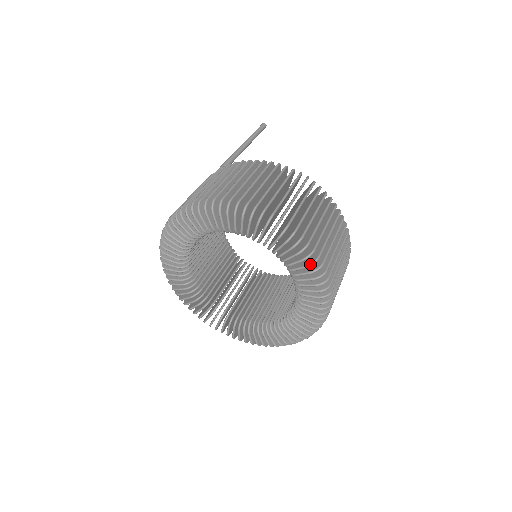
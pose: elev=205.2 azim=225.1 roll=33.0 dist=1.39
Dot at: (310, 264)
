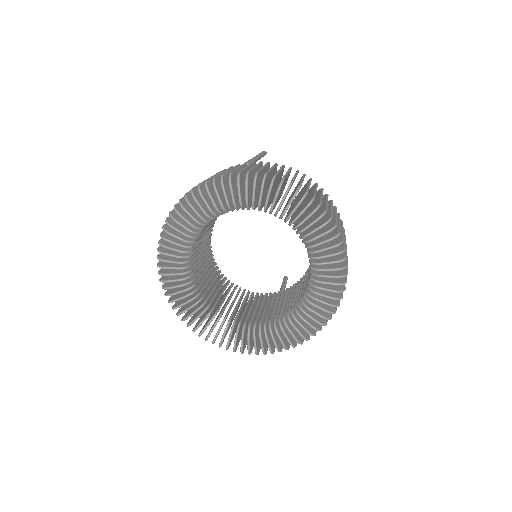
Dot at: (342, 268)
